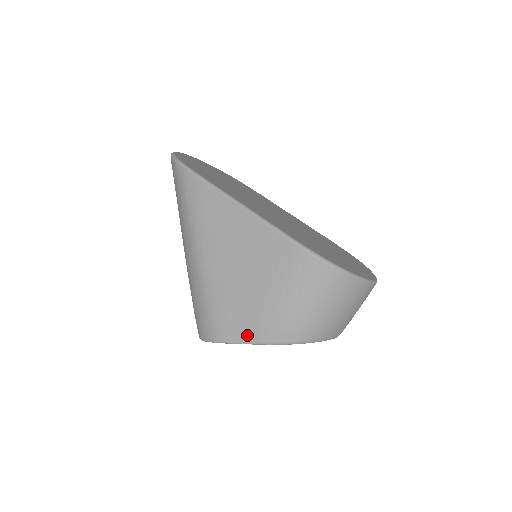
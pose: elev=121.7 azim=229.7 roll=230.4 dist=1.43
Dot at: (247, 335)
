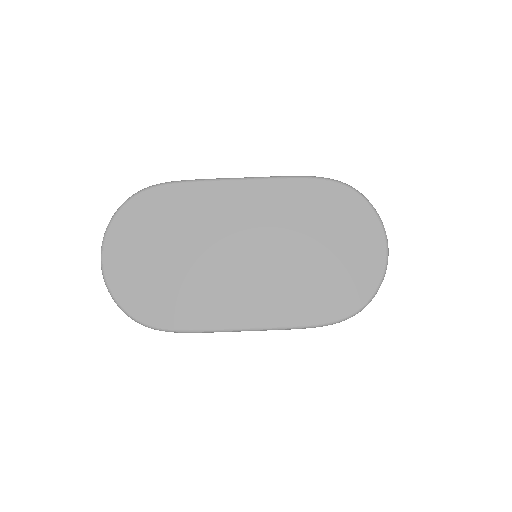
Dot at: occluded
